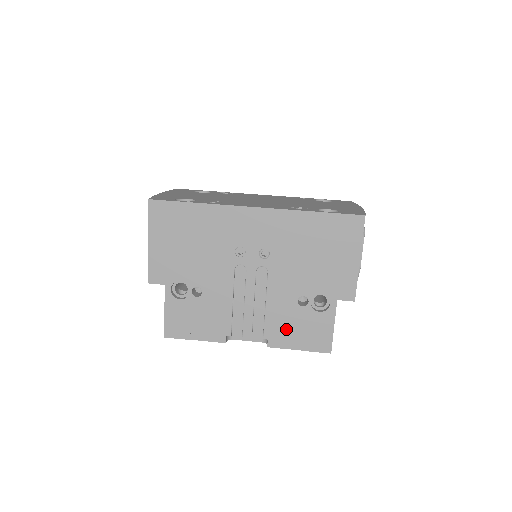
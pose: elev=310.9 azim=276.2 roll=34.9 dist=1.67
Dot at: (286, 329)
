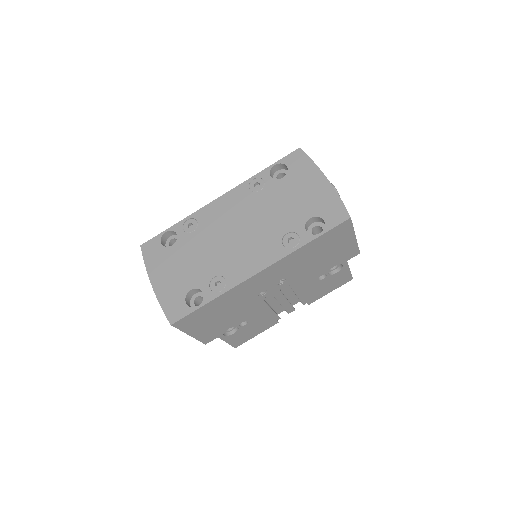
Dot at: (317, 293)
